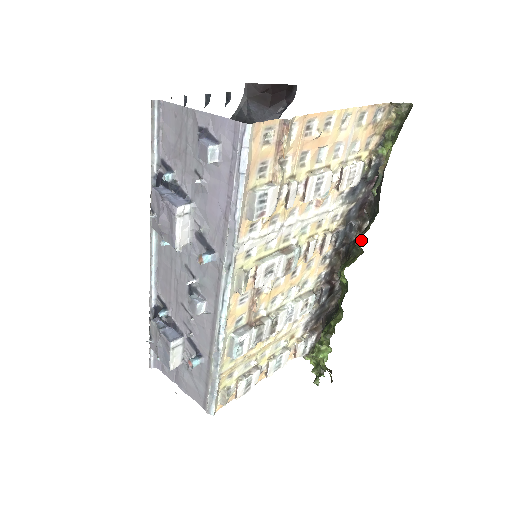
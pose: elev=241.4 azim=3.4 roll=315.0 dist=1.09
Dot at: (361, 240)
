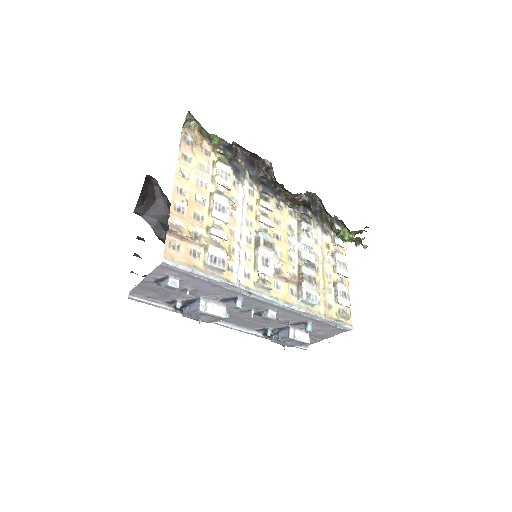
Dot at: occluded
